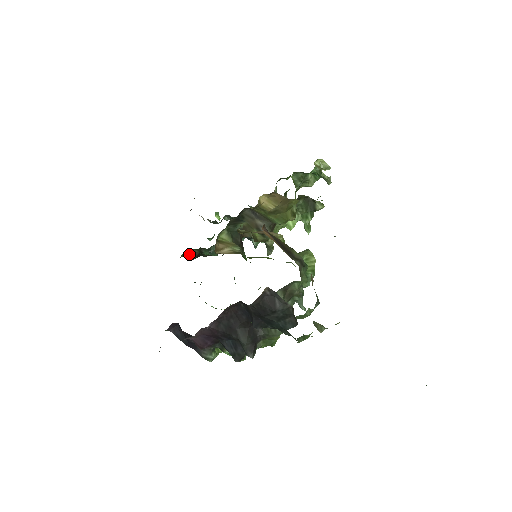
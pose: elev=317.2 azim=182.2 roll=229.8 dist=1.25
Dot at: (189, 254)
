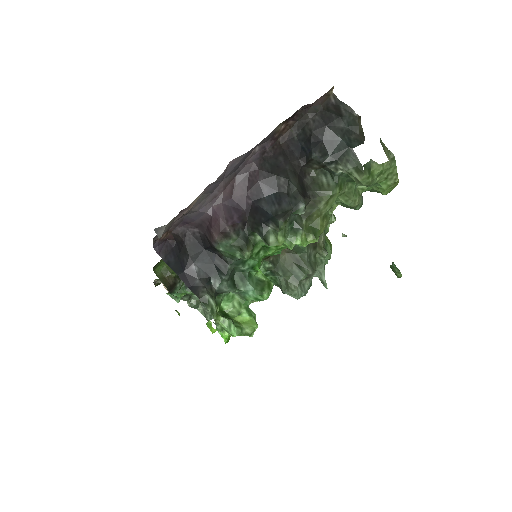
Dot at: (162, 277)
